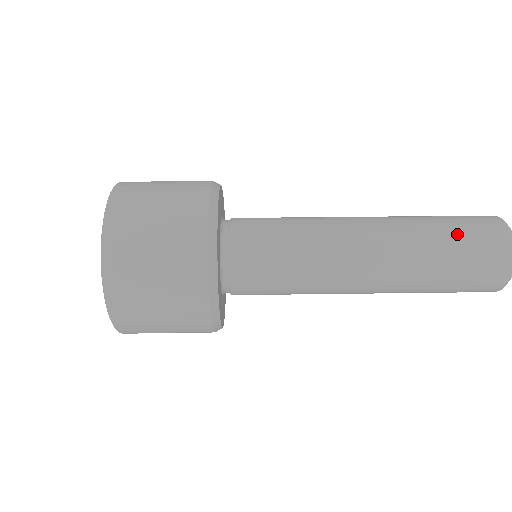
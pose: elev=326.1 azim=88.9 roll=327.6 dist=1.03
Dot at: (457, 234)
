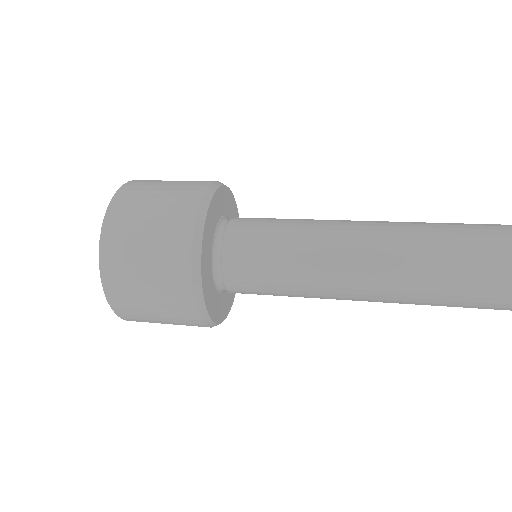
Dot at: (459, 224)
